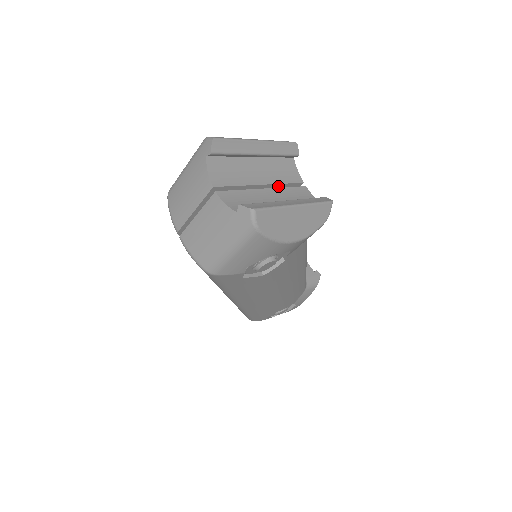
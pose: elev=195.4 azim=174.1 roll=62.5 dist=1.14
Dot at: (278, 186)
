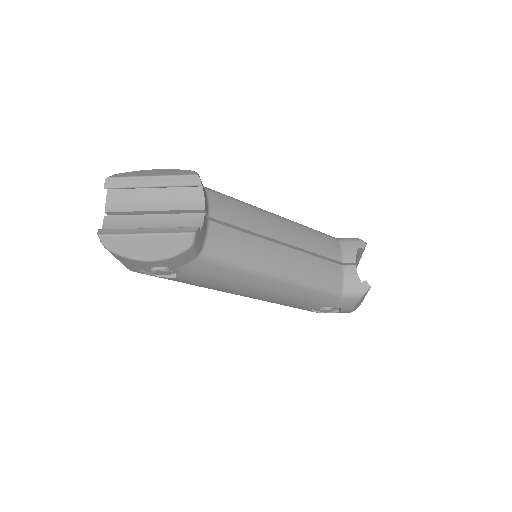
Dot at: (176, 211)
